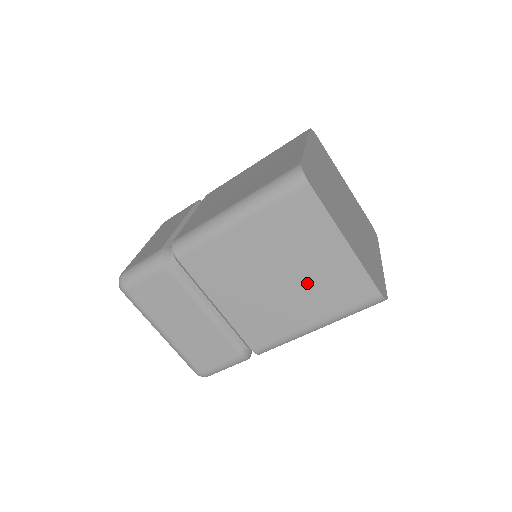
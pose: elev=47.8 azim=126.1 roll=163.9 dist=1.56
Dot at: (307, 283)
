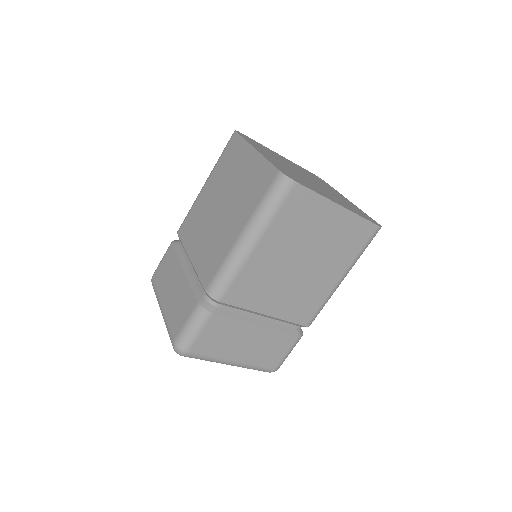
Dot at: (236, 198)
